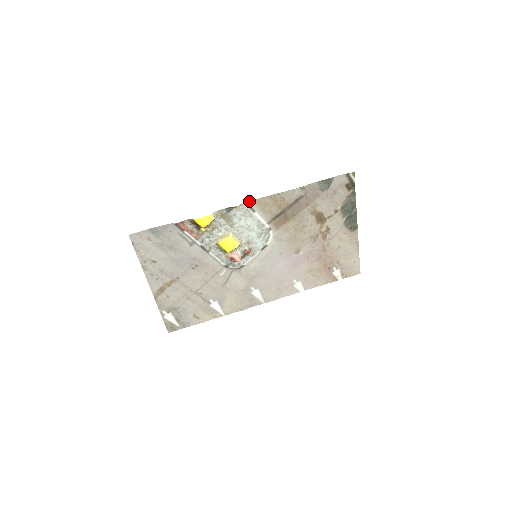
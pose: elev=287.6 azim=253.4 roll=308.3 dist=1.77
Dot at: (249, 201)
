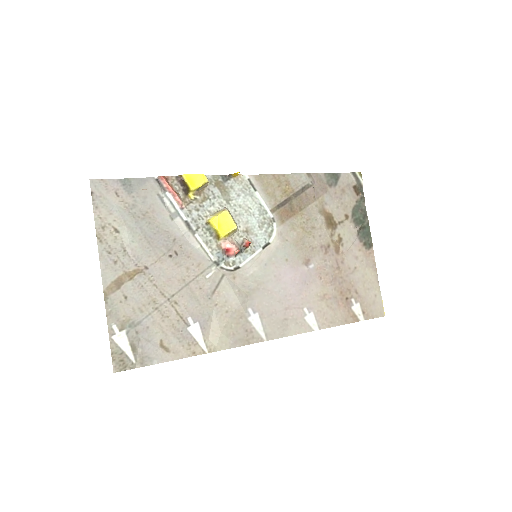
Dot at: (250, 175)
